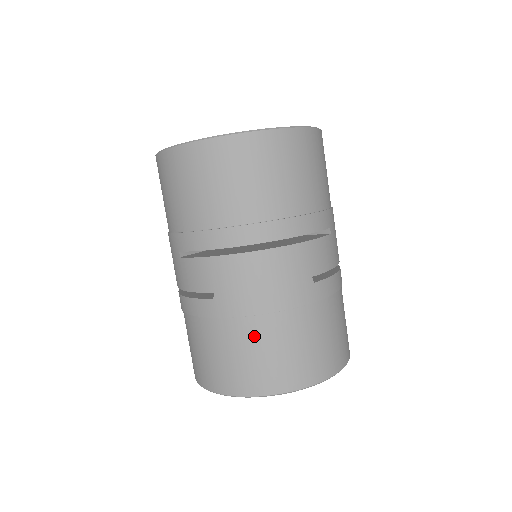
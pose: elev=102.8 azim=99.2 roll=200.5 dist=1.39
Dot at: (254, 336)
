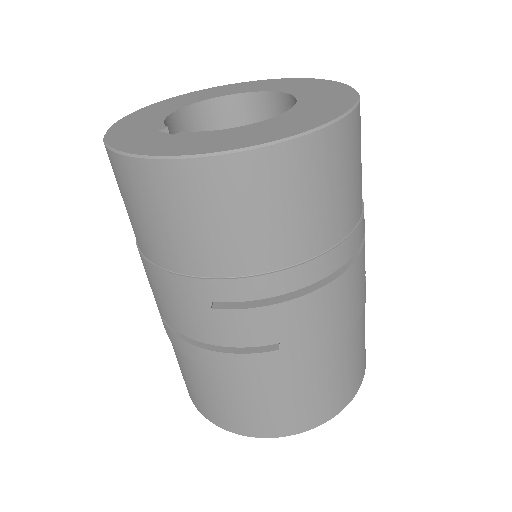
Dot at: (325, 370)
